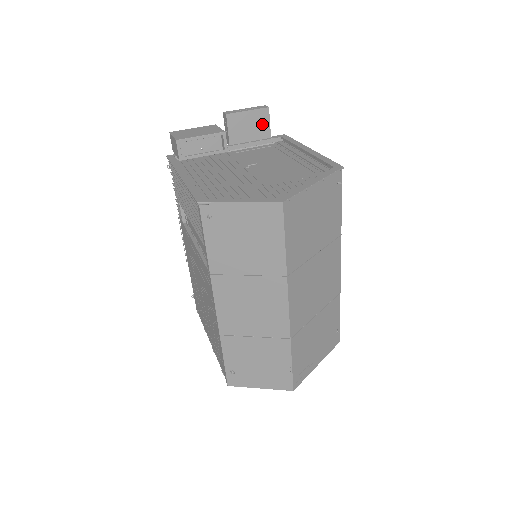
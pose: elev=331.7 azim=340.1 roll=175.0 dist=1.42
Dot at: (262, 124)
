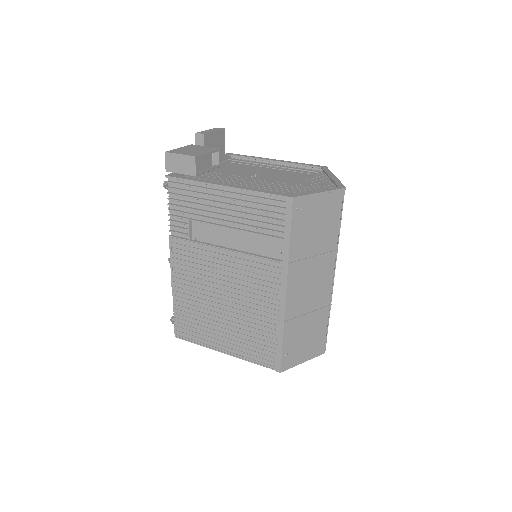
Dot at: (221, 143)
